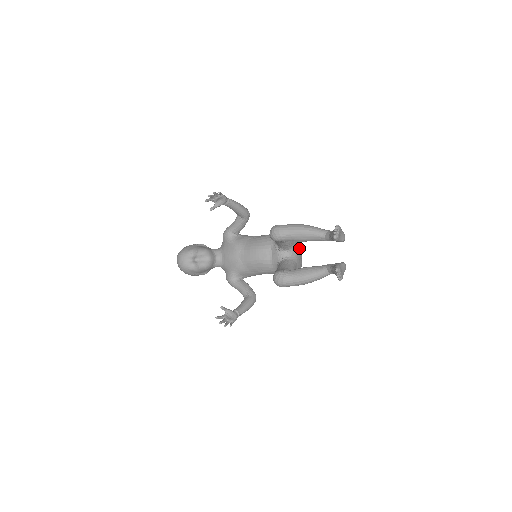
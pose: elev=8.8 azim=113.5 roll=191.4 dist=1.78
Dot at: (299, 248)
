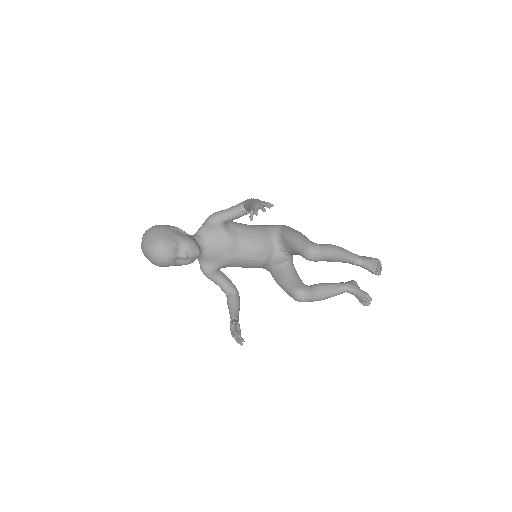
Dot at: occluded
